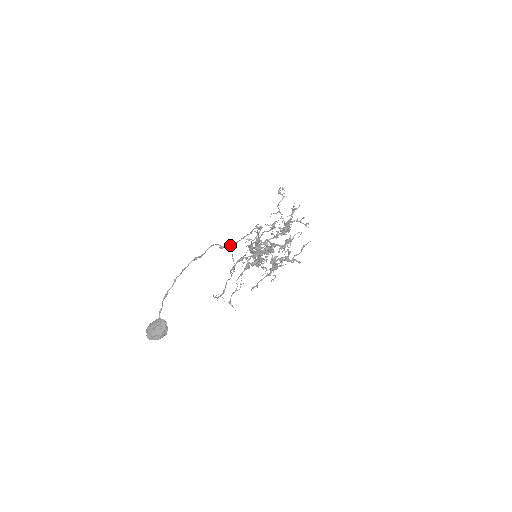
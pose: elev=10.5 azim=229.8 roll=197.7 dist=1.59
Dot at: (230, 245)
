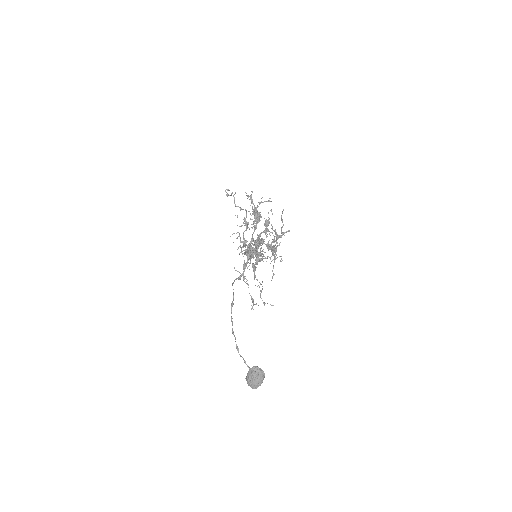
Dot at: (243, 271)
